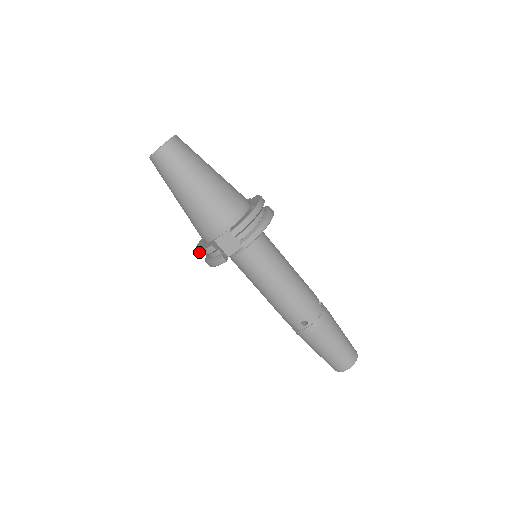
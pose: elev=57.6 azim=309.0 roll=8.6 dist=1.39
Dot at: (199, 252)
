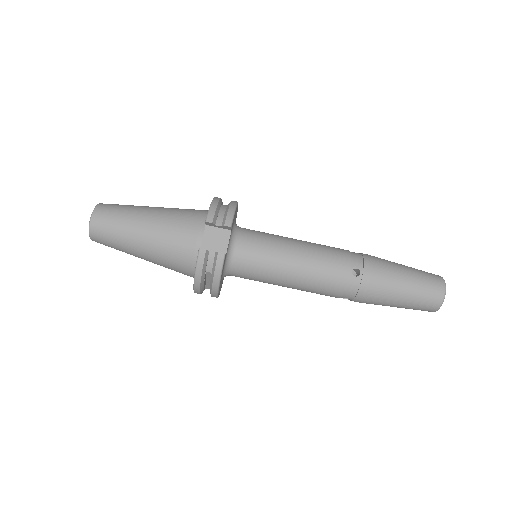
Dot at: (195, 276)
